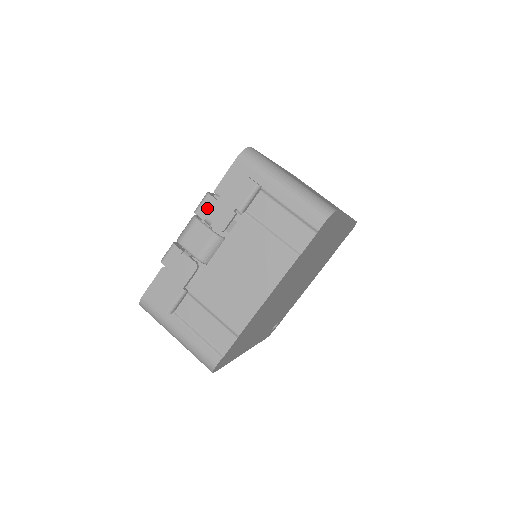
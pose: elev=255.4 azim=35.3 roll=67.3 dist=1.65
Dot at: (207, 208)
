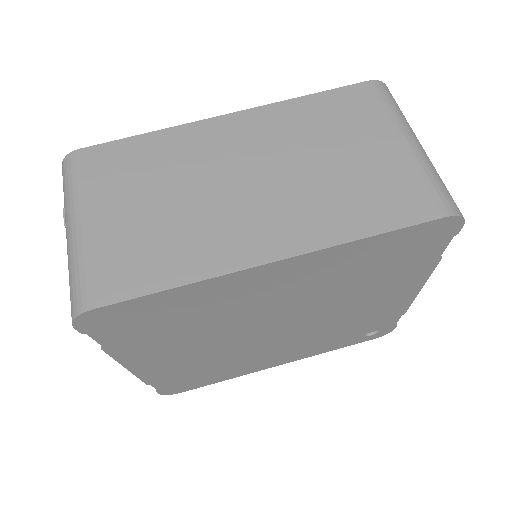
Dot at: occluded
